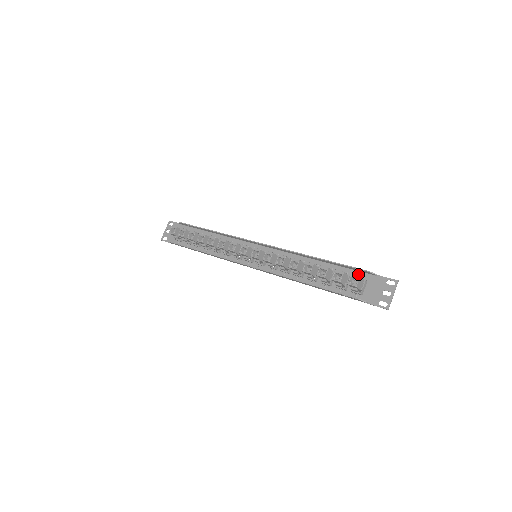
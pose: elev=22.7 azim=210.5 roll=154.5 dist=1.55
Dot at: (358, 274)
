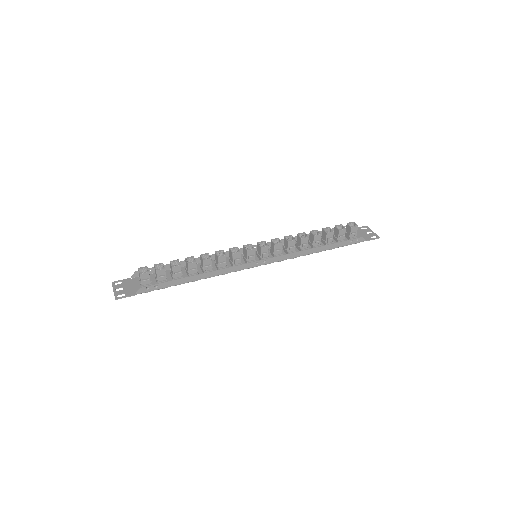
Dot at: occluded
